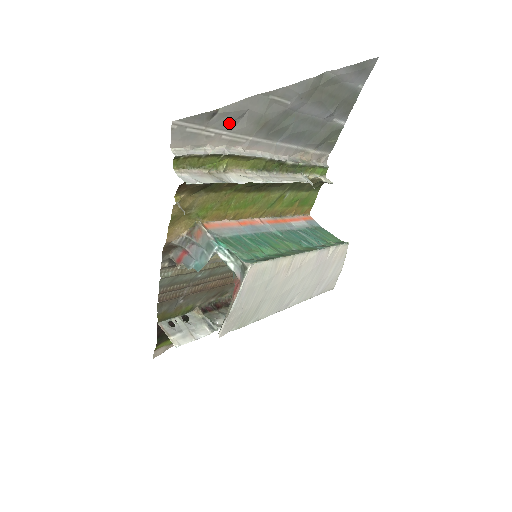
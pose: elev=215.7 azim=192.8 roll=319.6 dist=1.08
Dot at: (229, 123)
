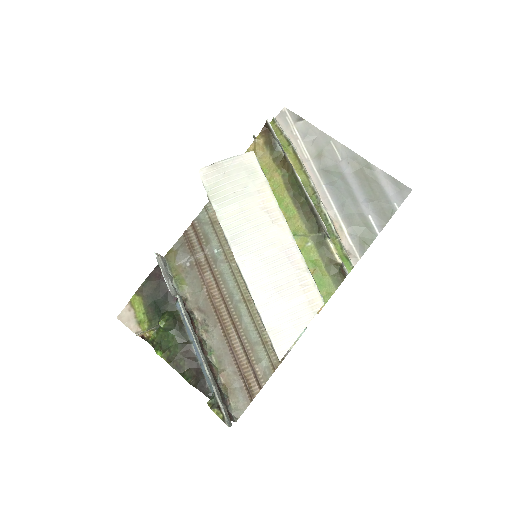
Dot at: (305, 135)
